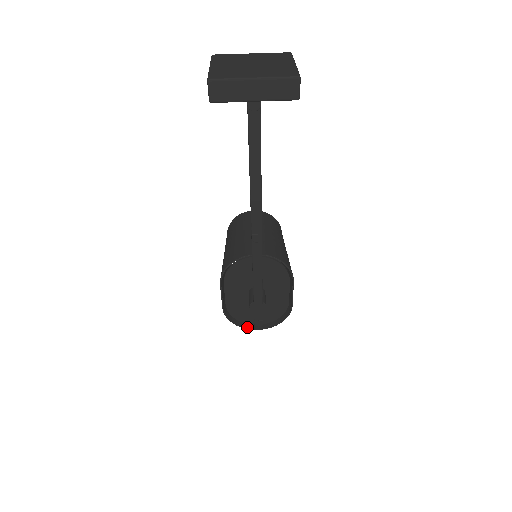
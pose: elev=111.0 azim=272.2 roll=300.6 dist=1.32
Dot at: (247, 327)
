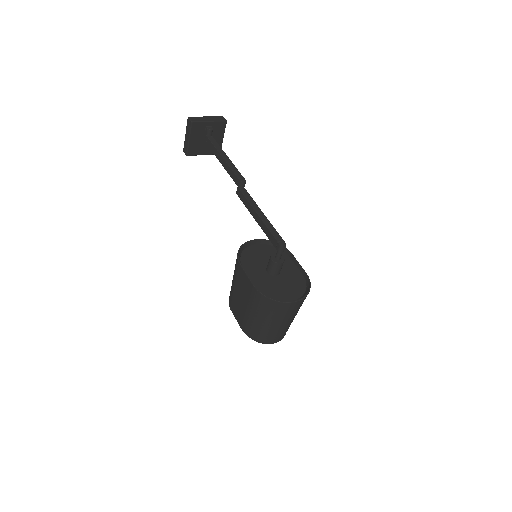
Dot at: (285, 303)
